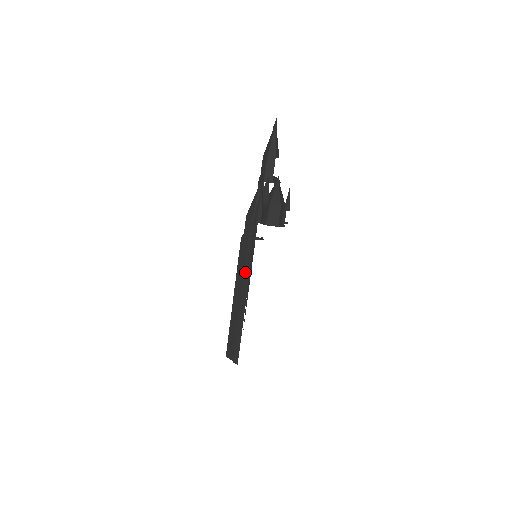
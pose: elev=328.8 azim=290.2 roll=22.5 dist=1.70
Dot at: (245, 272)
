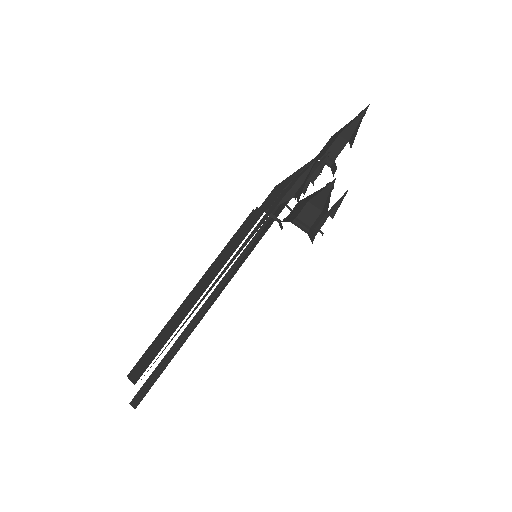
Dot at: (228, 272)
